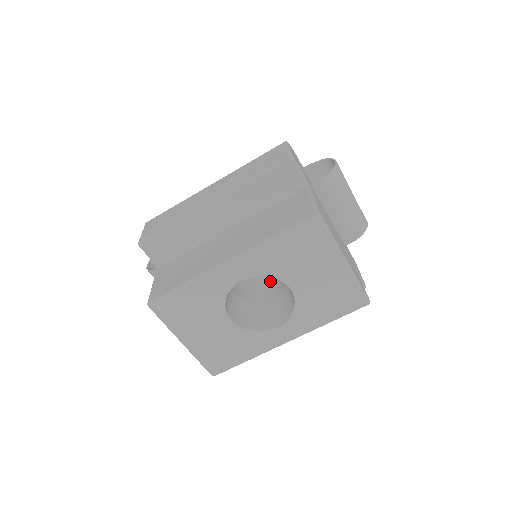
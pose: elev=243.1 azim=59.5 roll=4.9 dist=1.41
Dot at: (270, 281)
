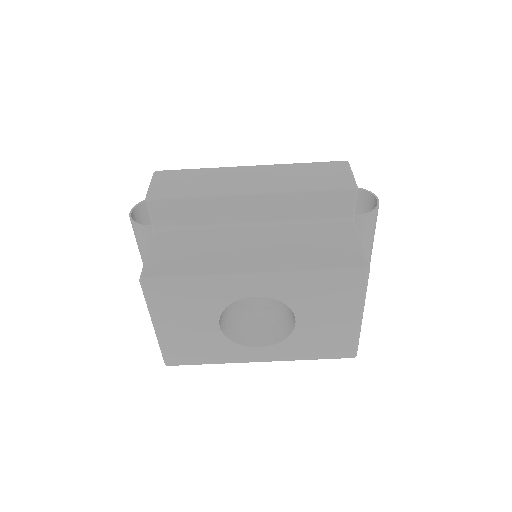
Dot at: occluded
